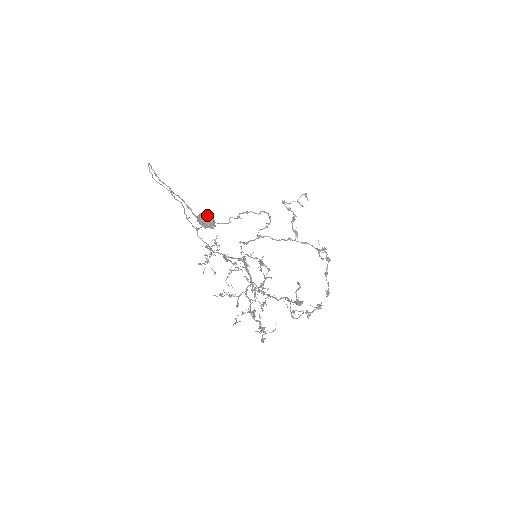
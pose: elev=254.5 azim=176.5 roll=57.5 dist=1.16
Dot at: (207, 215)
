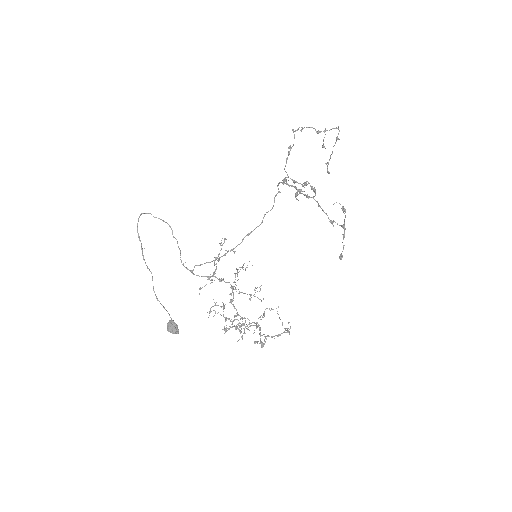
Dot at: (169, 331)
